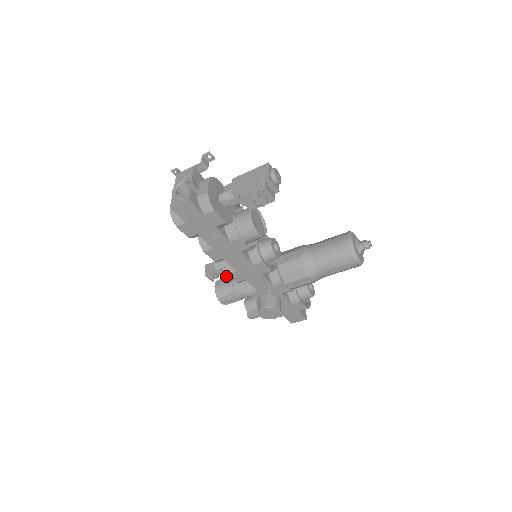
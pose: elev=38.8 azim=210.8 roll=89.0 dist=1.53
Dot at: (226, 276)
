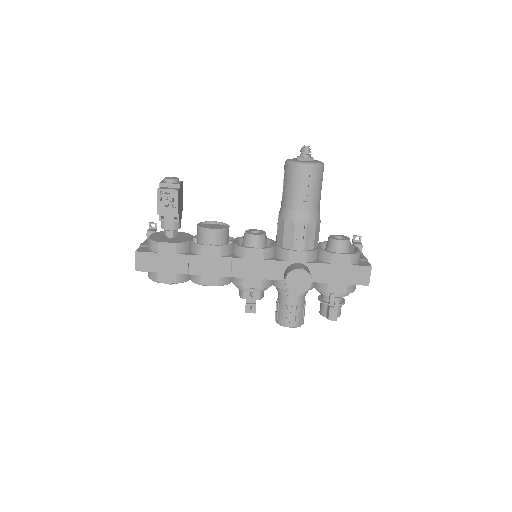
Dot at: (257, 296)
